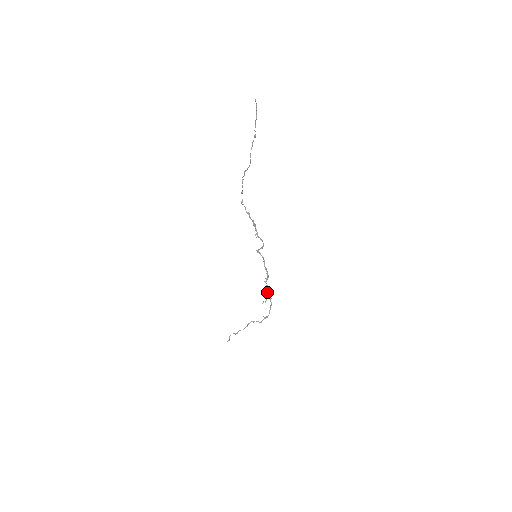
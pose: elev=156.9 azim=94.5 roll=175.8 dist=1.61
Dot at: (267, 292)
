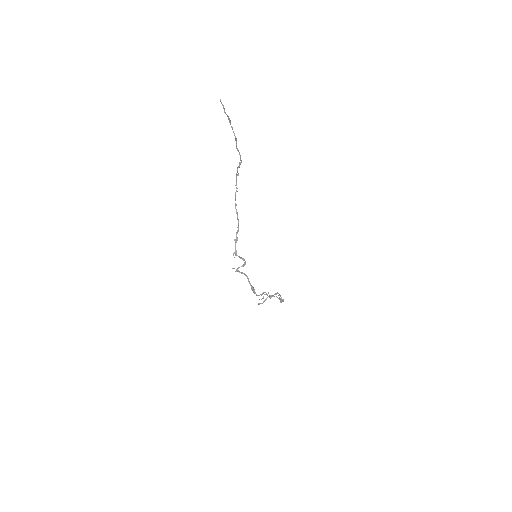
Dot at: (266, 293)
